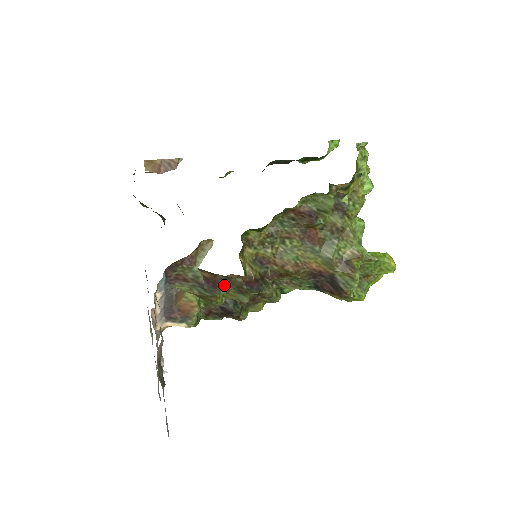
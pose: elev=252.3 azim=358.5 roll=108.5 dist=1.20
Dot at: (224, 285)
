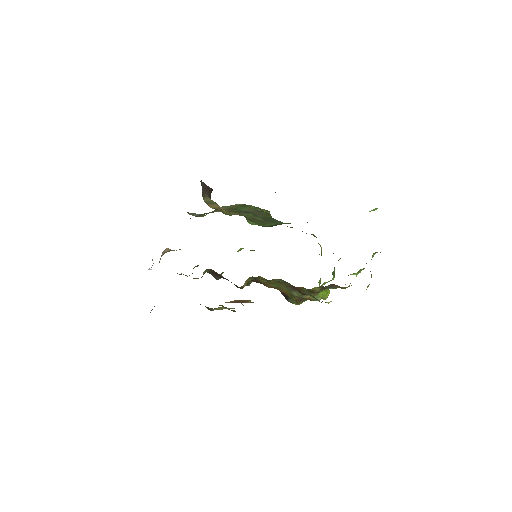
Dot at: (223, 306)
